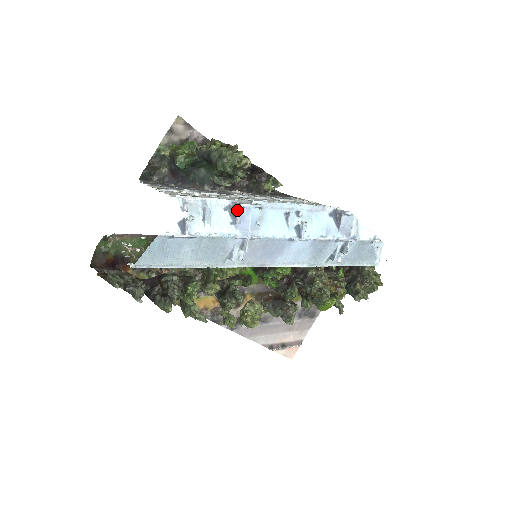
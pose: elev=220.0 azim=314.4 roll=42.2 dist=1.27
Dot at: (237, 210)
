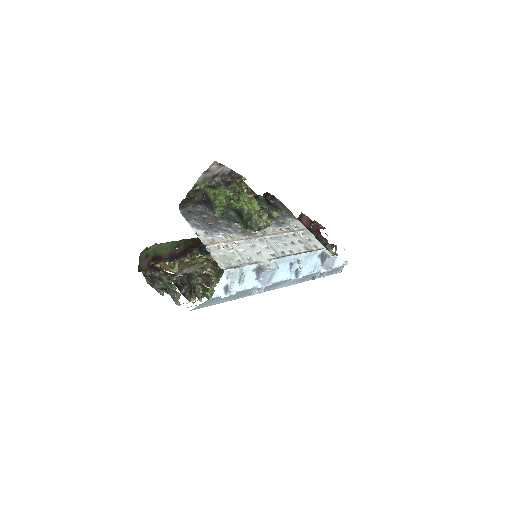
Dot at: (261, 272)
